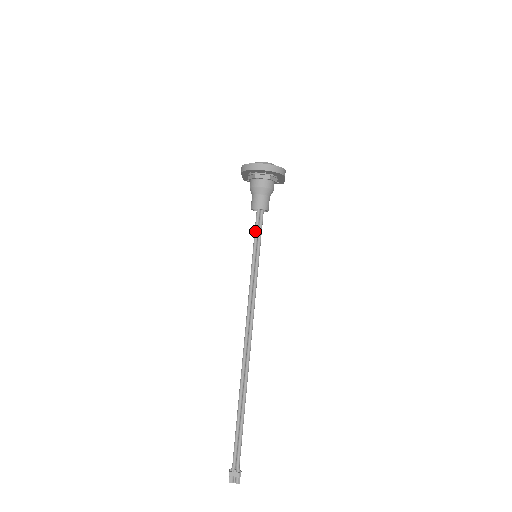
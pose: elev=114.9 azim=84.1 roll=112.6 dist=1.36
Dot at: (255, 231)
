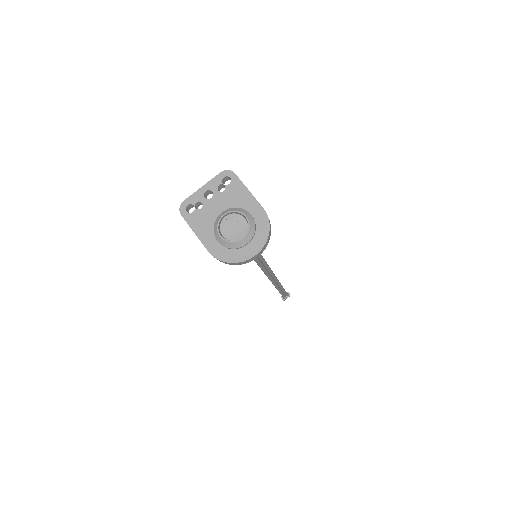
Dot at: (255, 260)
